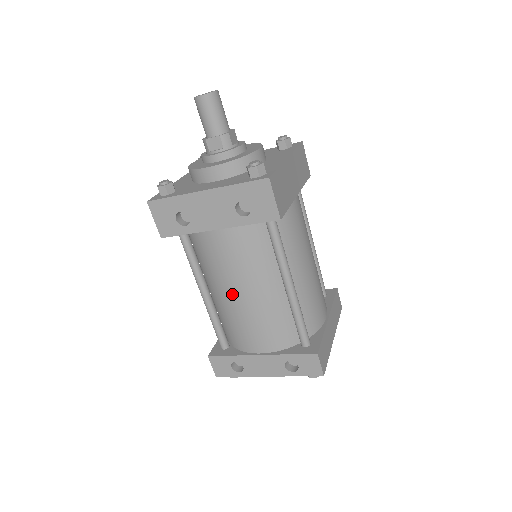
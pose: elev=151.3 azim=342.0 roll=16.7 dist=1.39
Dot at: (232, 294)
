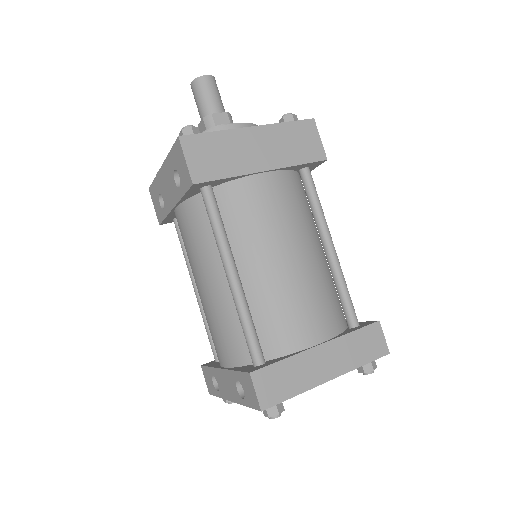
Dot at: (197, 286)
